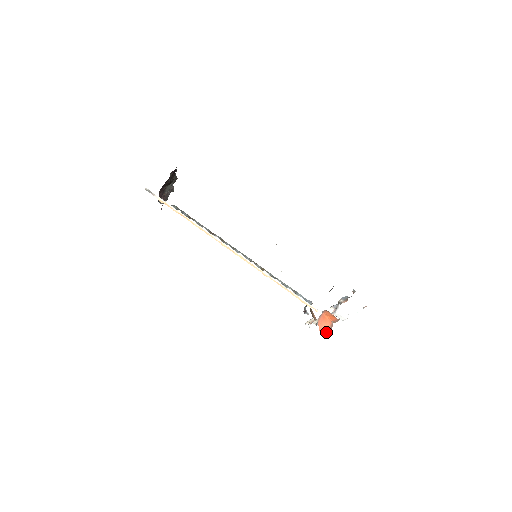
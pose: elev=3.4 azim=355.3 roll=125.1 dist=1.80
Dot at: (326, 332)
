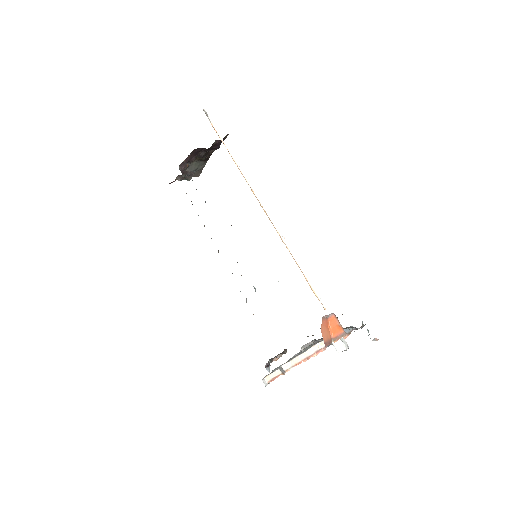
Dot at: (325, 339)
